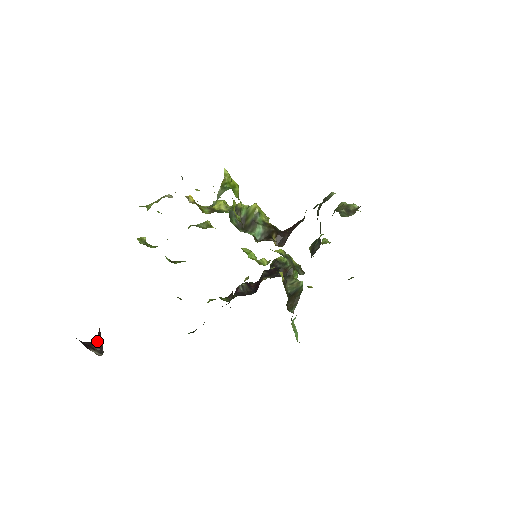
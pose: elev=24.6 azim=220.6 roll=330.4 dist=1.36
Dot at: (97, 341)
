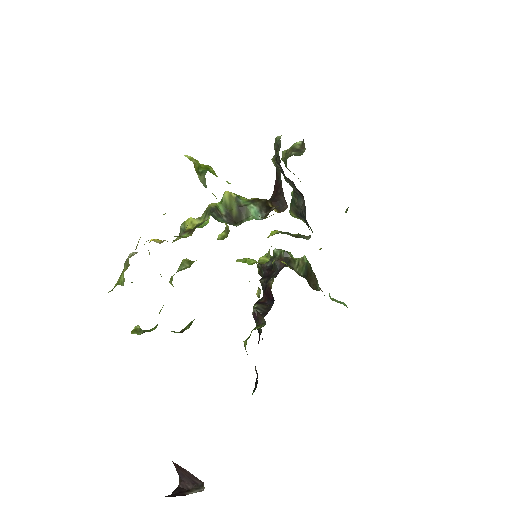
Dot at: (183, 479)
